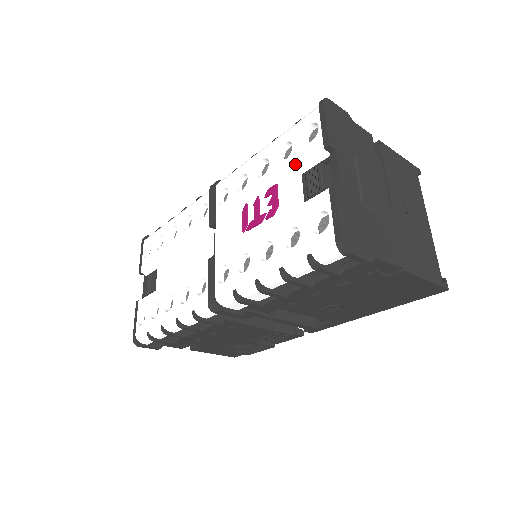
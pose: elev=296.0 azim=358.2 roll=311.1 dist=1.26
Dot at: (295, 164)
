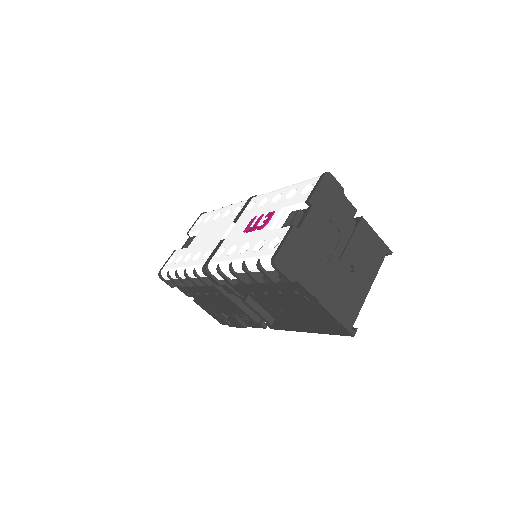
Dot at: (289, 204)
